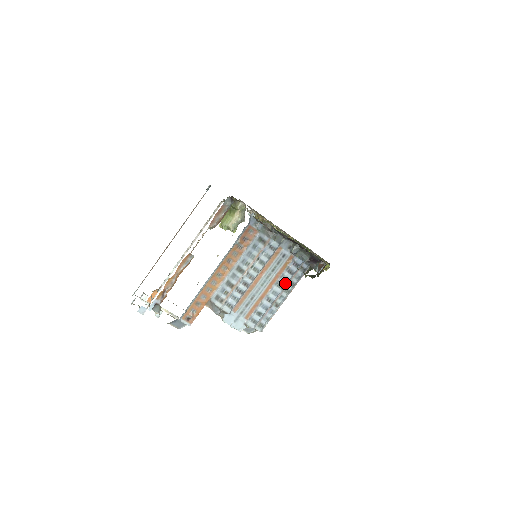
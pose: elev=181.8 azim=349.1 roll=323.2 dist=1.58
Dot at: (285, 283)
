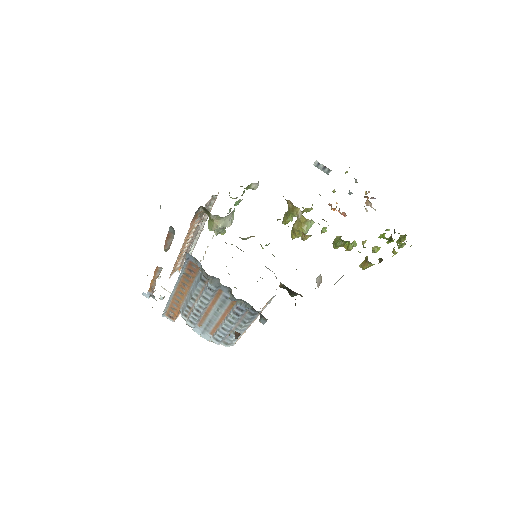
Dot at: (234, 321)
